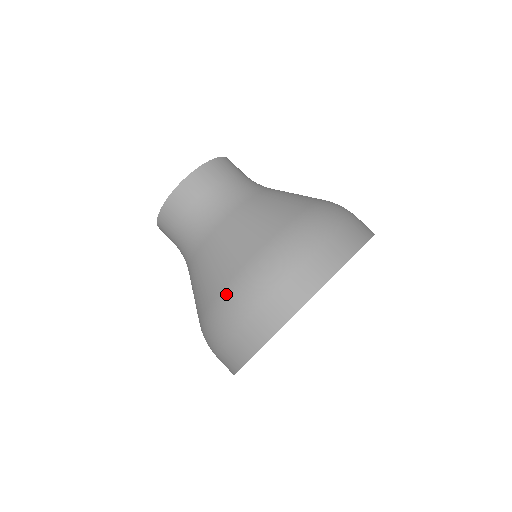
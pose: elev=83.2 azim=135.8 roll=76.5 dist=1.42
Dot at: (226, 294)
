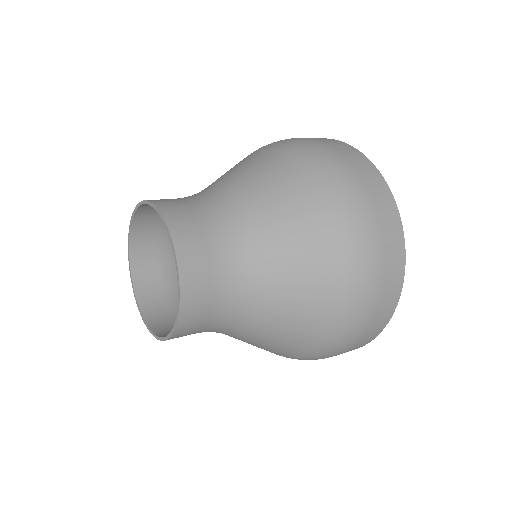
Dot at: (312, 355)
